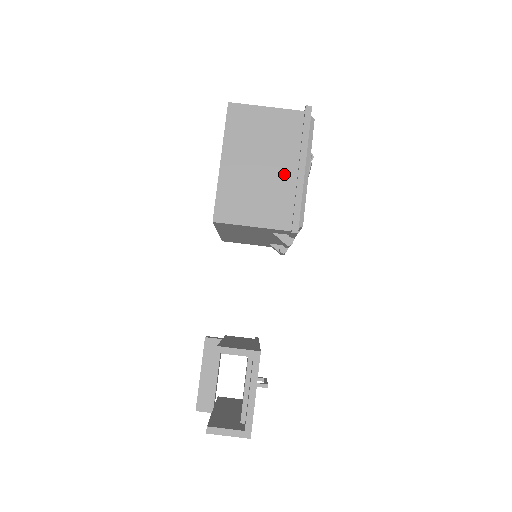
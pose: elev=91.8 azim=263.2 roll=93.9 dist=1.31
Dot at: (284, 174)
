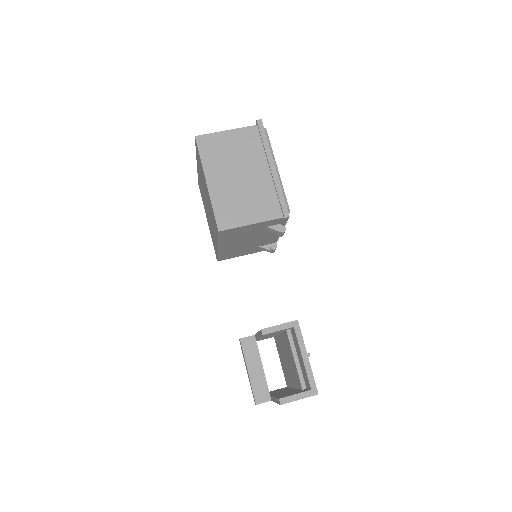
Dot at: (260, 176)
